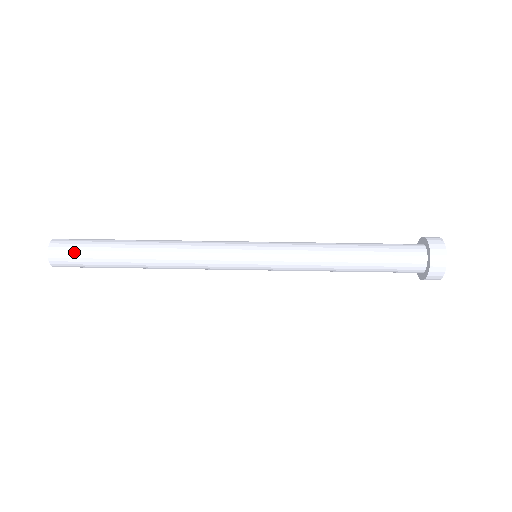
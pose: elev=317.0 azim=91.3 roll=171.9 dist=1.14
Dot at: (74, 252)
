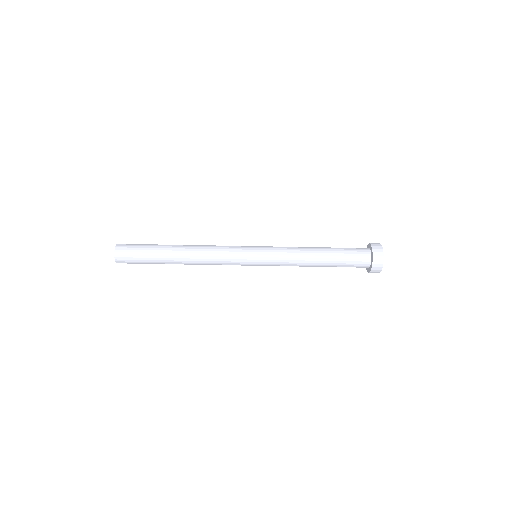
Dot at: (132, 253)
